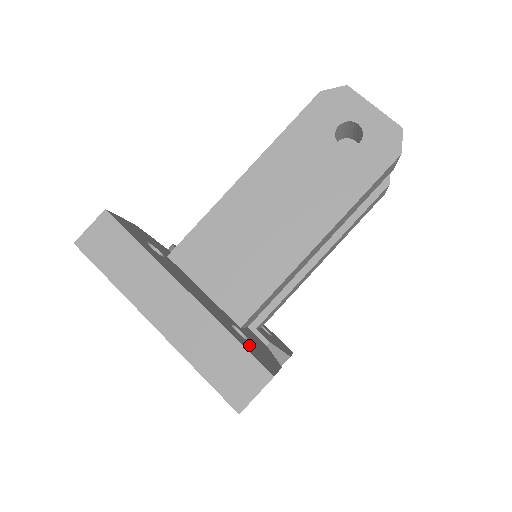
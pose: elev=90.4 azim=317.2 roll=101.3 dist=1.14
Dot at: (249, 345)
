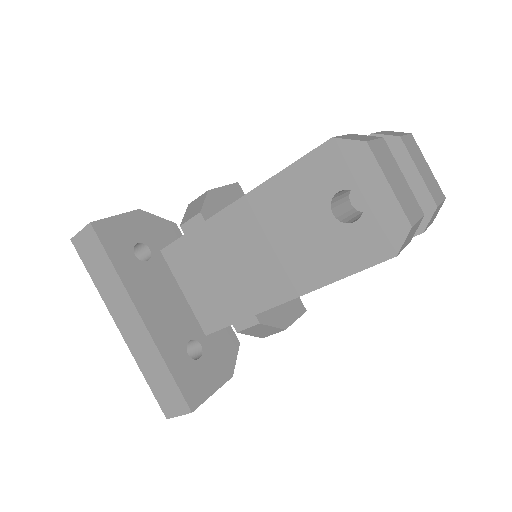
Dot at: (191, 370)
